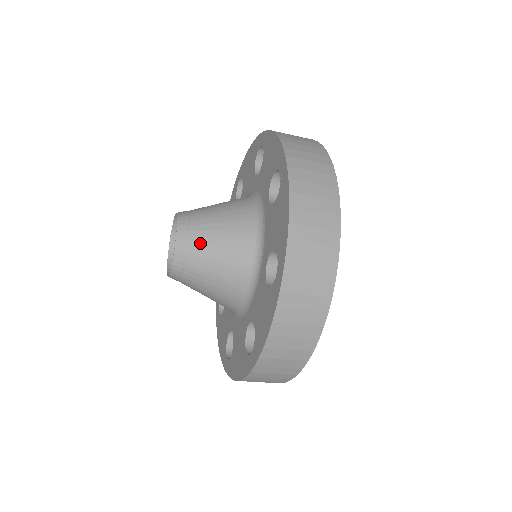
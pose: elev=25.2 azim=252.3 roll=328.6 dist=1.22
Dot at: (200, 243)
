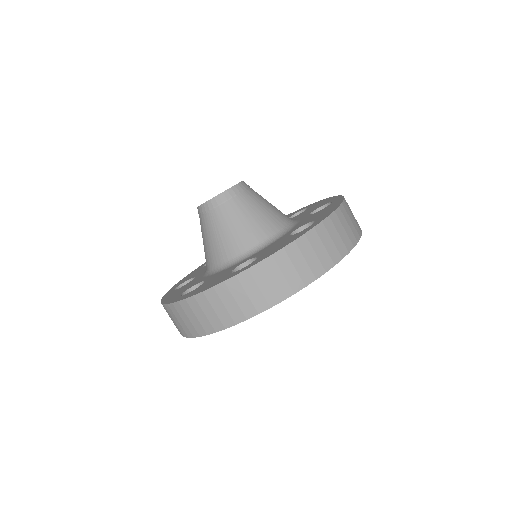
Dot at: (252, 197)
